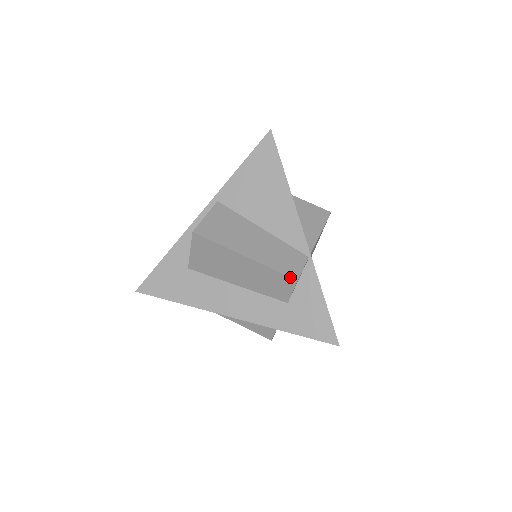
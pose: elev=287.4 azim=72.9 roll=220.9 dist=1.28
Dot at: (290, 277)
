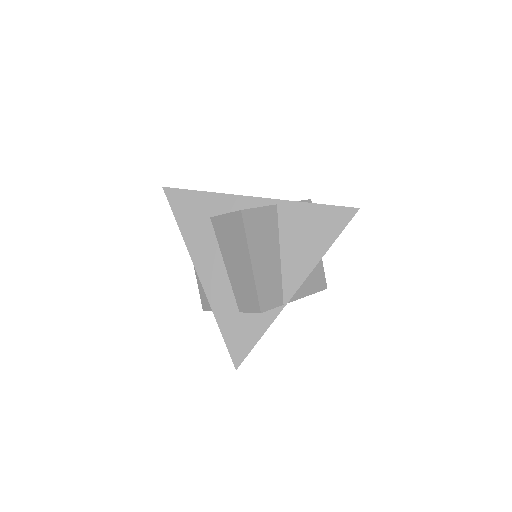
Dot at: (260, 306)
